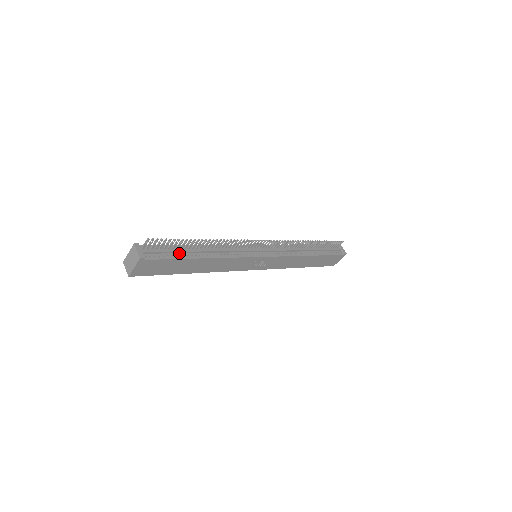
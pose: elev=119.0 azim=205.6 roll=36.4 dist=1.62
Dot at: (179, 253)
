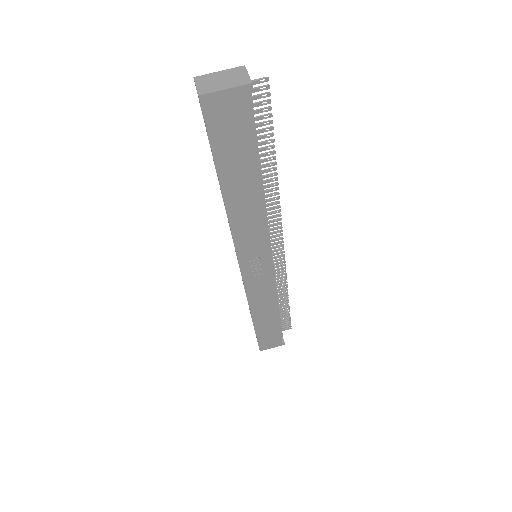
Dot at: occluded
